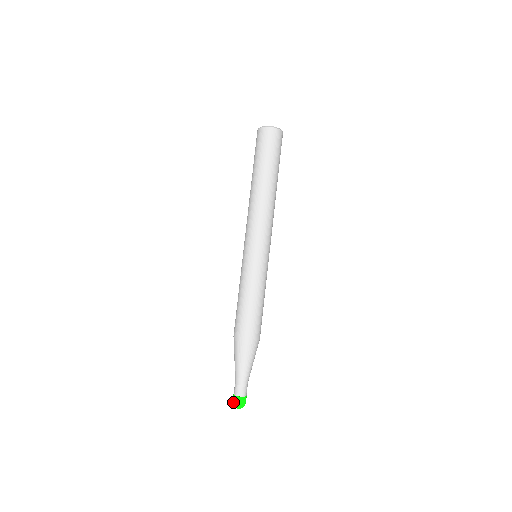
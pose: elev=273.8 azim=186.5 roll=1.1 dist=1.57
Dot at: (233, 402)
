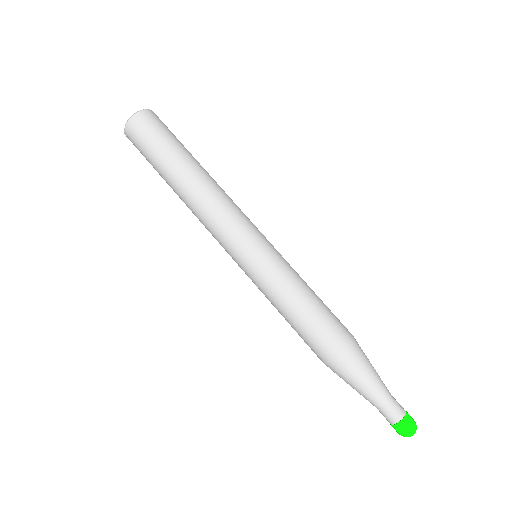
Dot at: (403, 433)
